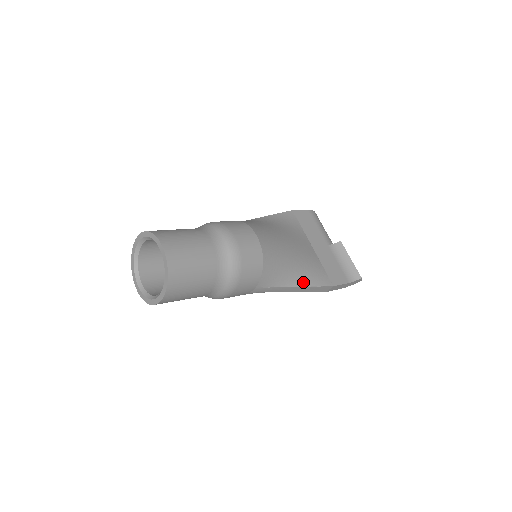
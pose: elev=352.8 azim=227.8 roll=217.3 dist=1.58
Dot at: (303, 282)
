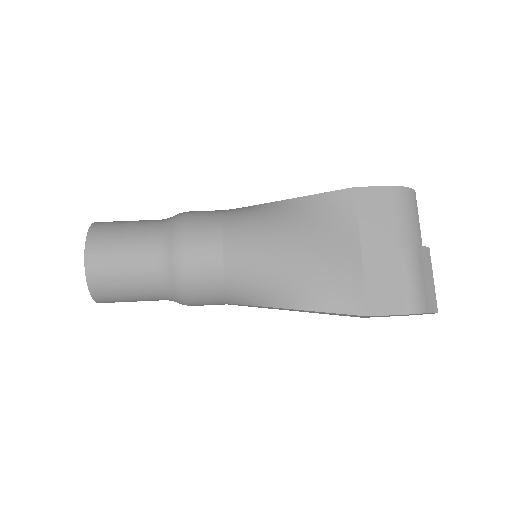
Dot at: (309, 304)
